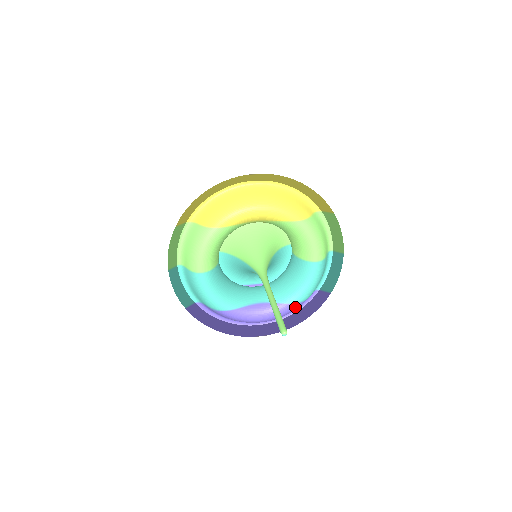
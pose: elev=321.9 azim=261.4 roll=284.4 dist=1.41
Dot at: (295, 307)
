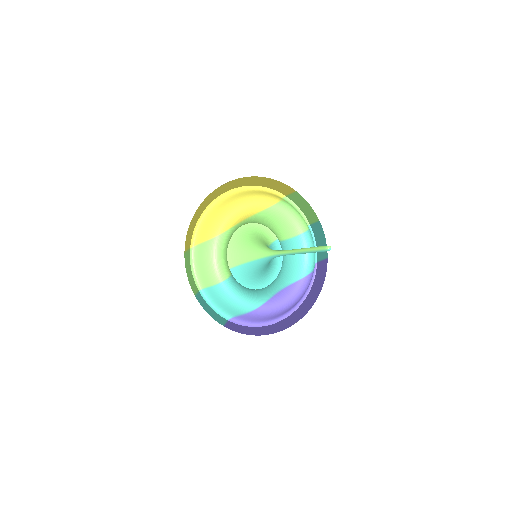
Dot at: (309, 279)
